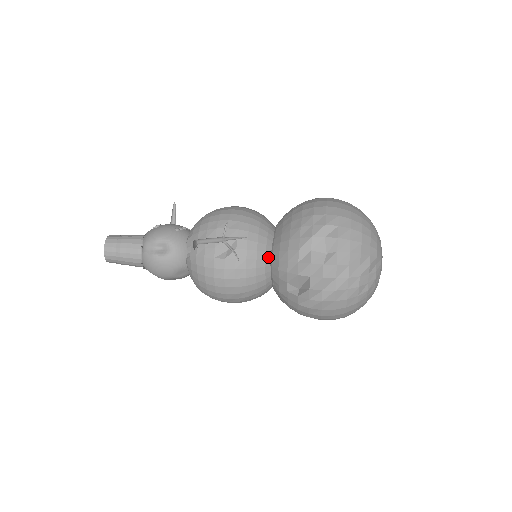
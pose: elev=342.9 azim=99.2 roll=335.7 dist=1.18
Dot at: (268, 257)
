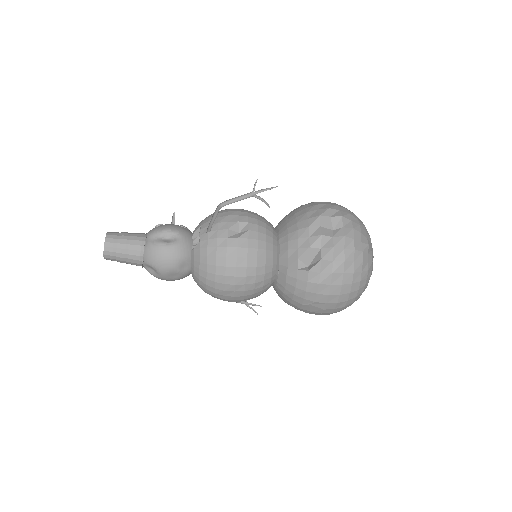
Dot at: (275, 244)
